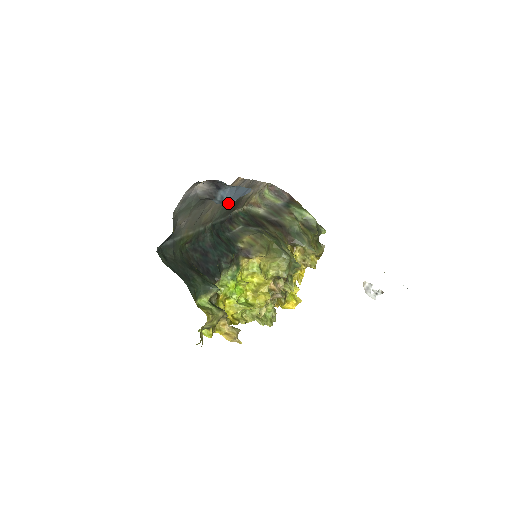
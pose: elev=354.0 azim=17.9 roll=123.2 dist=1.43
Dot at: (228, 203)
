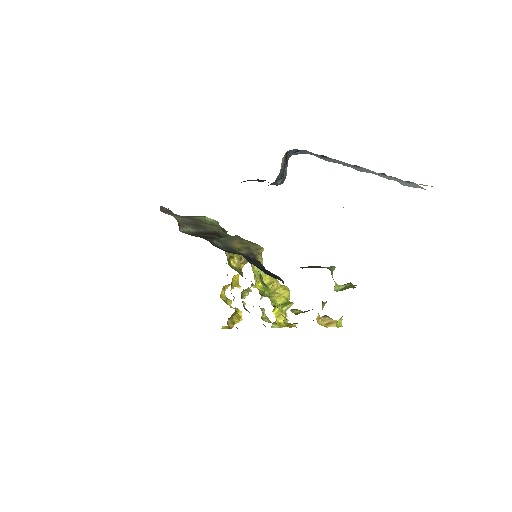
Dot at: occluded
